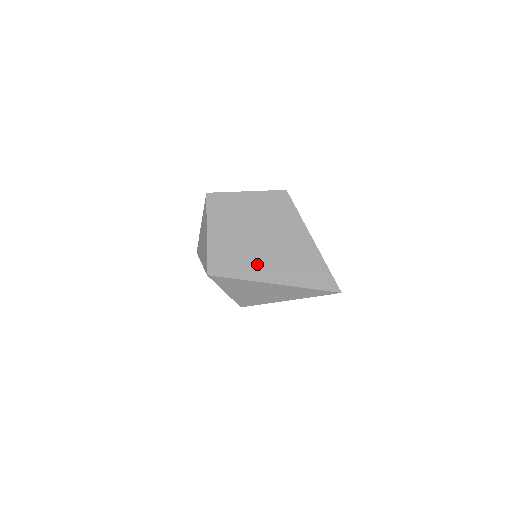
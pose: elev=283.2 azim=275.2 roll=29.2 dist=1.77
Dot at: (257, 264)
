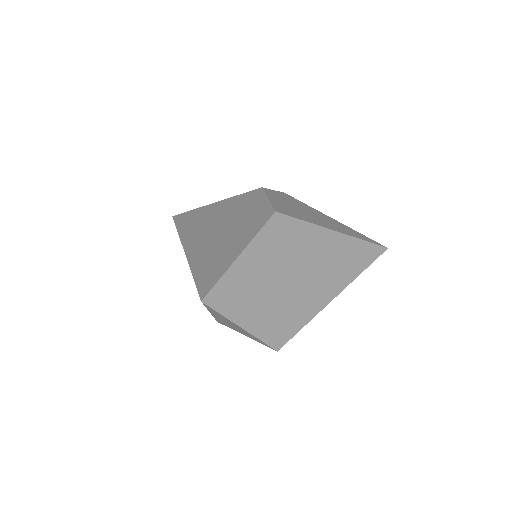
Dot at: (309, 302)
